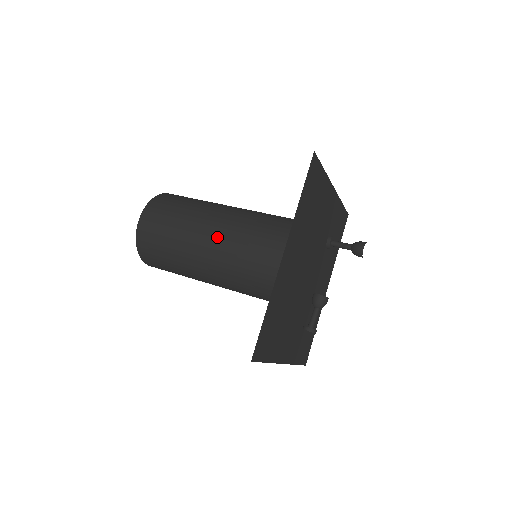
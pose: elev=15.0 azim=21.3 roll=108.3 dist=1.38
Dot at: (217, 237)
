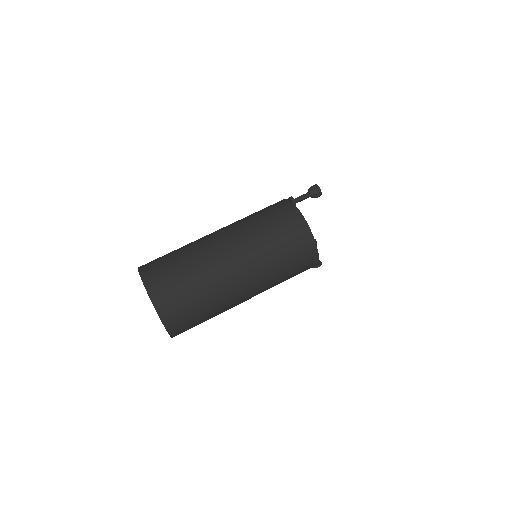
Dot at: (246, 278)
